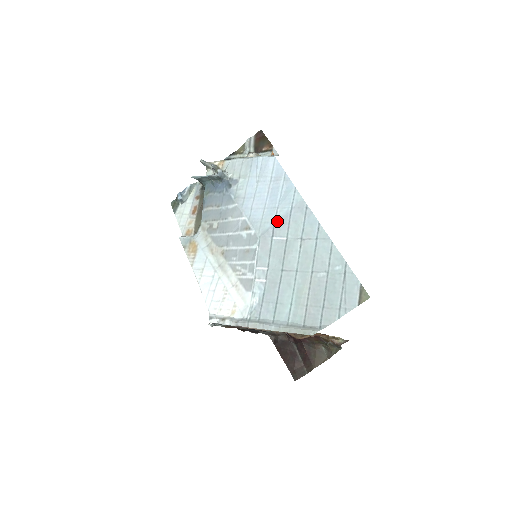
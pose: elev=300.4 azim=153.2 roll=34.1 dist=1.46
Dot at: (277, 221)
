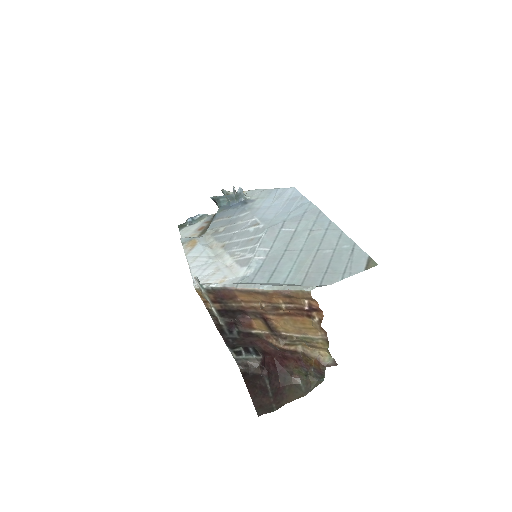
Dot at: (288, 219)
